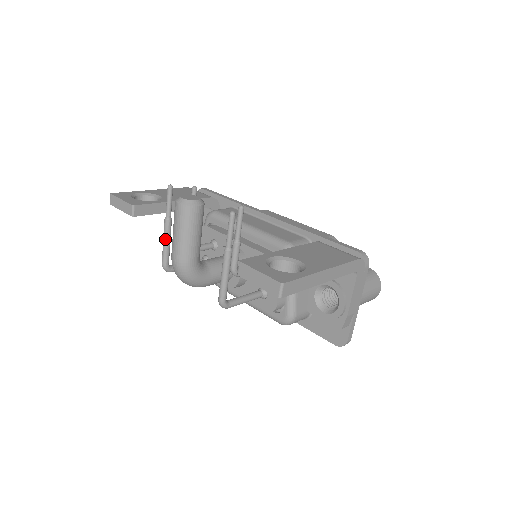
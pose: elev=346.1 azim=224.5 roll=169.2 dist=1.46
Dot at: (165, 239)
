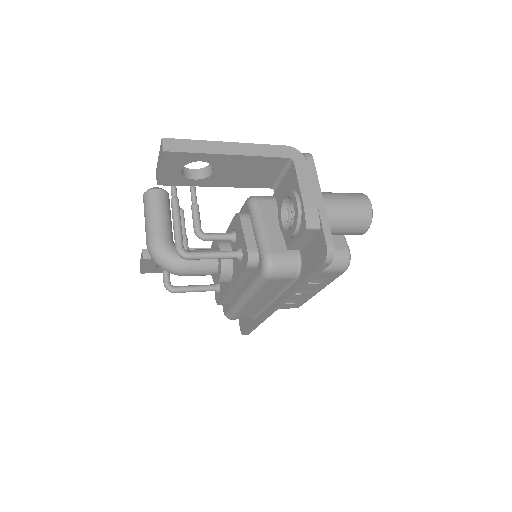
Dot at: occluded
